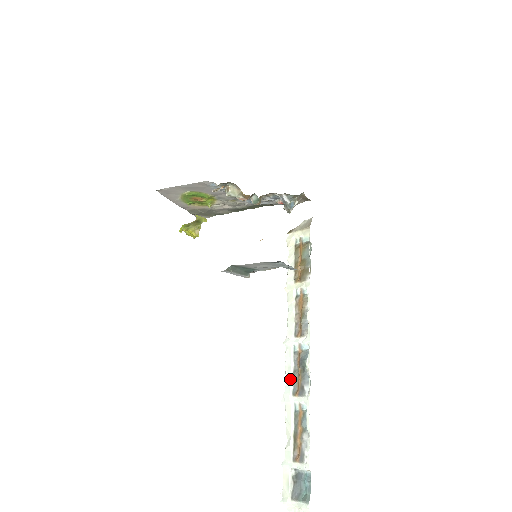
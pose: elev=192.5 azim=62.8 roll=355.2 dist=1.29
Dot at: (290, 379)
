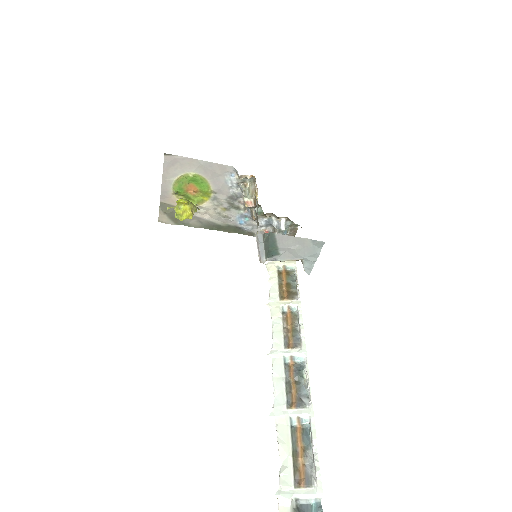
Dot at: (282, 390)
